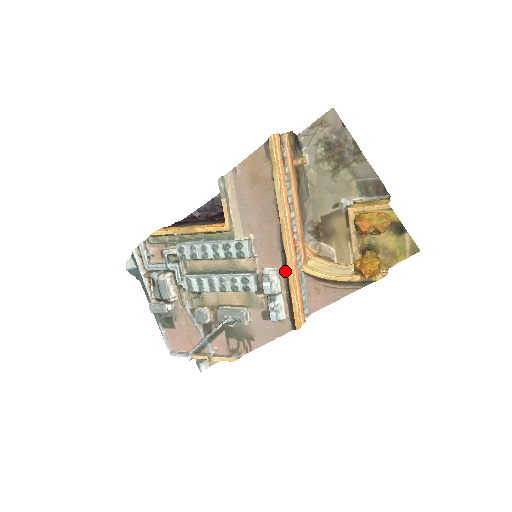
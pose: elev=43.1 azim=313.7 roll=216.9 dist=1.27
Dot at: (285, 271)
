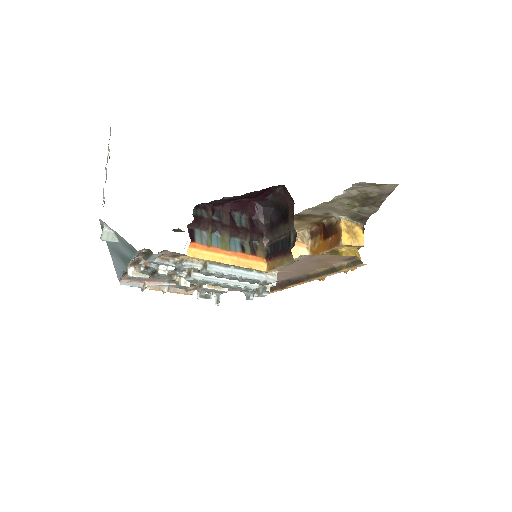
Dot at: (280, 283)
